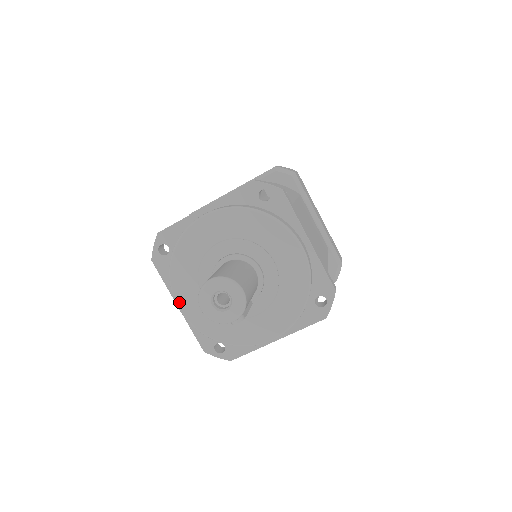
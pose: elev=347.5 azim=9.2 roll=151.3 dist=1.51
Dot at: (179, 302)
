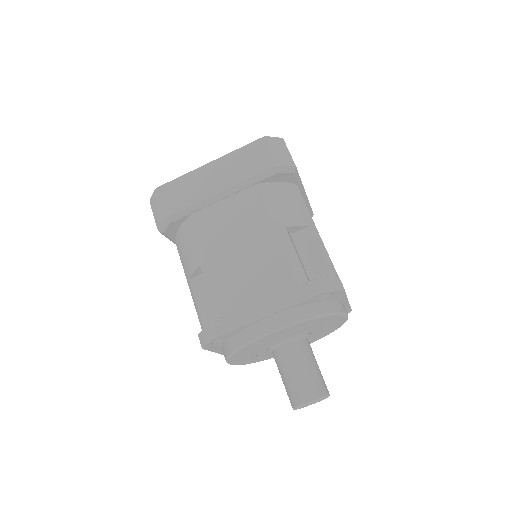
Dot at: (232, 363)
